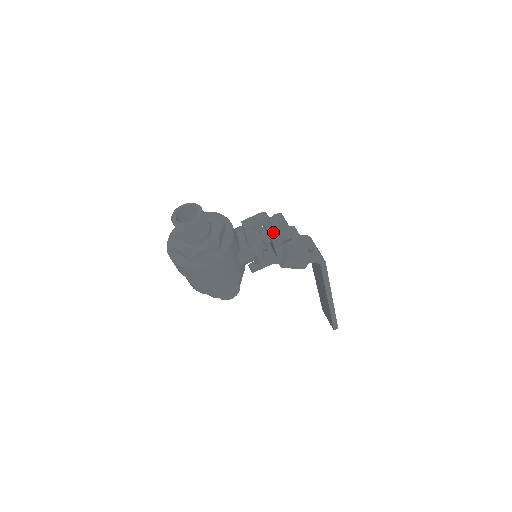
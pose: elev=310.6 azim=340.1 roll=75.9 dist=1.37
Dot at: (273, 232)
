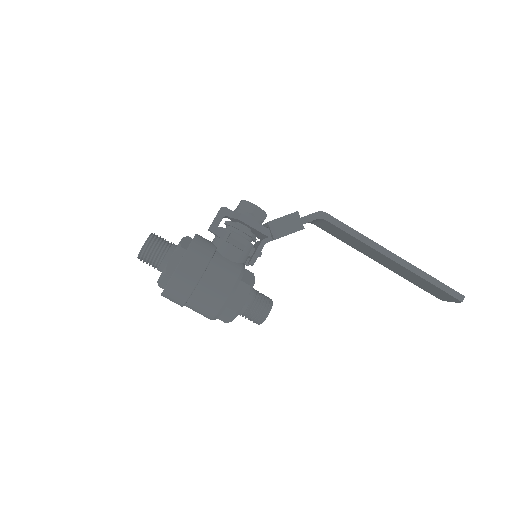
Dot at: (236, 214)
